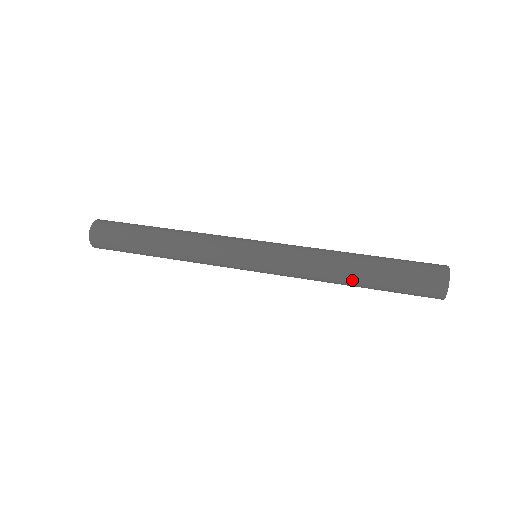
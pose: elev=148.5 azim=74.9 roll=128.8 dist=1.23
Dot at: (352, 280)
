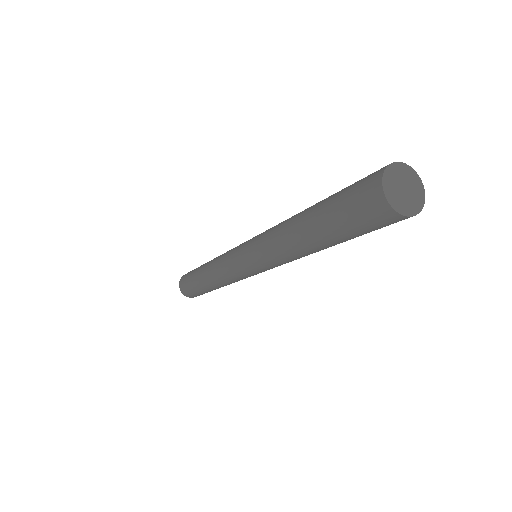
Dot at: (299, 227)
